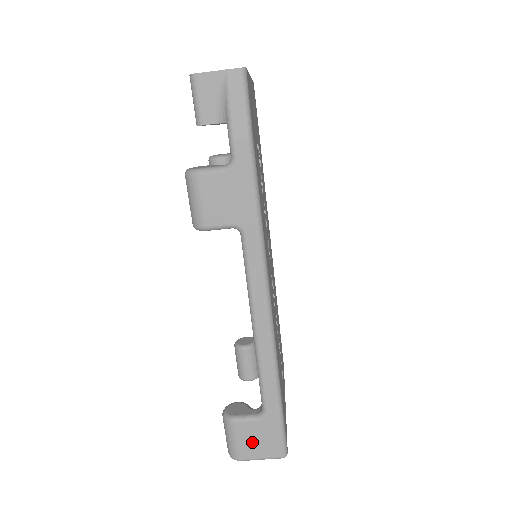
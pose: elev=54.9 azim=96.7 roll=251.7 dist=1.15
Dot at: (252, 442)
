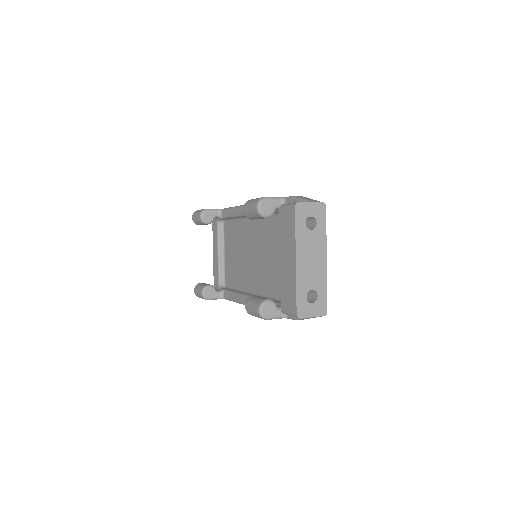
Dot at: occluded
